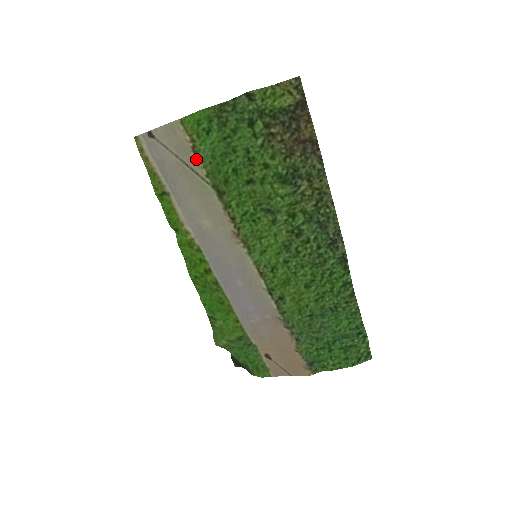
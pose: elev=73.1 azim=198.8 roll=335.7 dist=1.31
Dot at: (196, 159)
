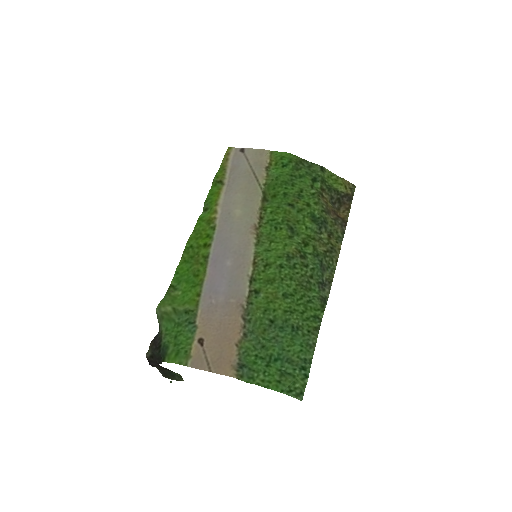
Dot at: (264, 173)
